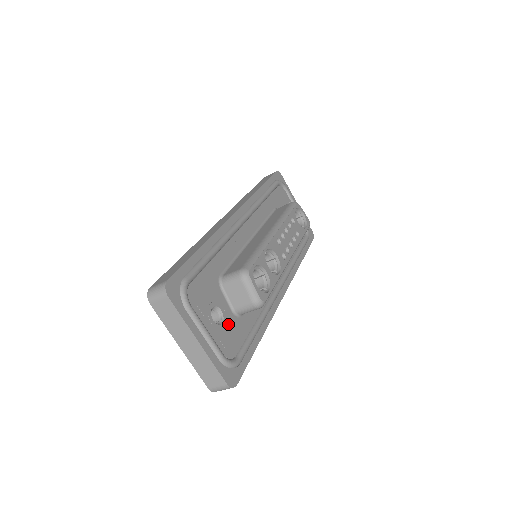
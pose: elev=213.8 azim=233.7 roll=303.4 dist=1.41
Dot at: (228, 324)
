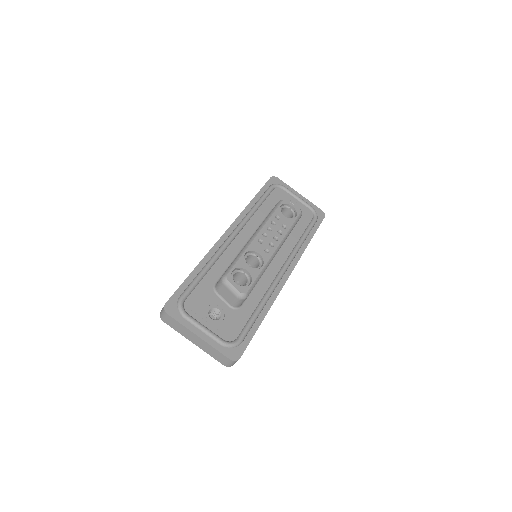
Dot at: (227, 317)
